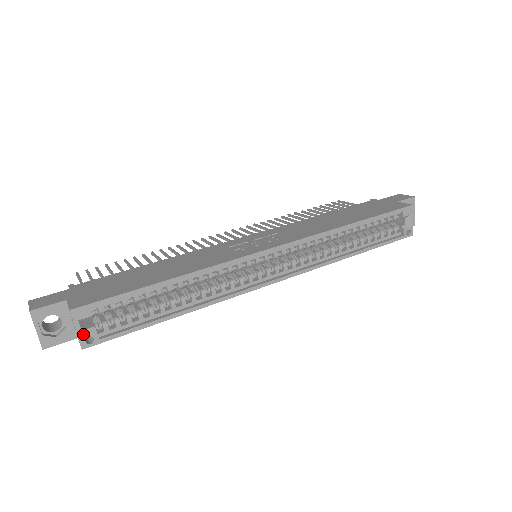
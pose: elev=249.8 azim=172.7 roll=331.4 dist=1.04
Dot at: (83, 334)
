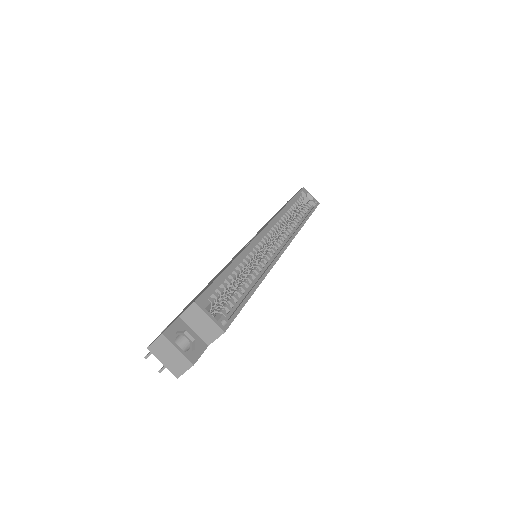
Dot at: (216, 320)
